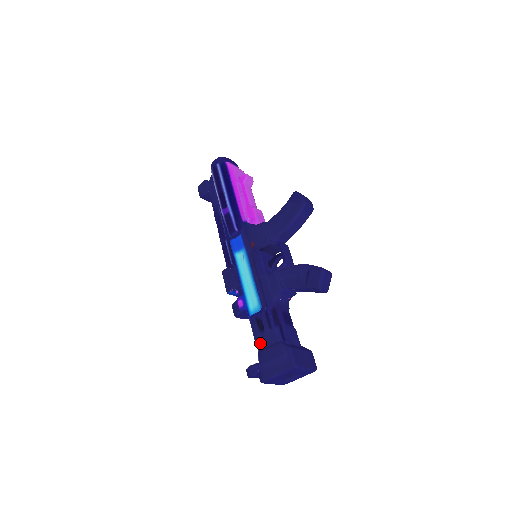
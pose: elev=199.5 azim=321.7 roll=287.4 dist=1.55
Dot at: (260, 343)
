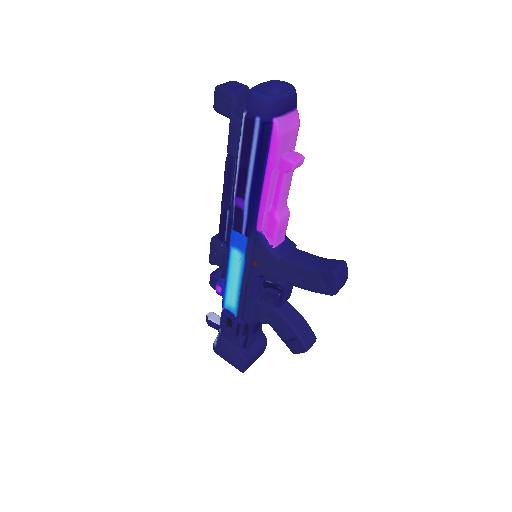
Dot at: (223, 333)
